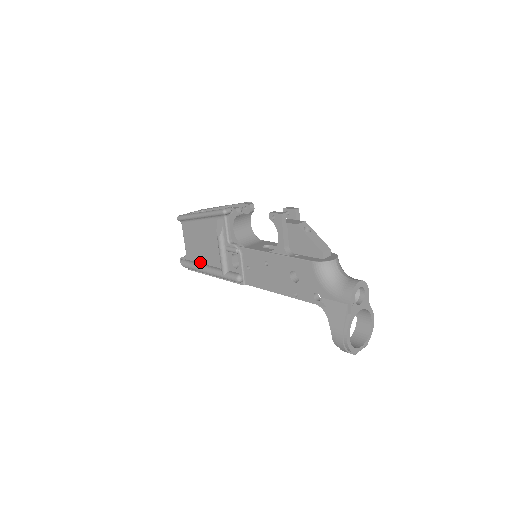
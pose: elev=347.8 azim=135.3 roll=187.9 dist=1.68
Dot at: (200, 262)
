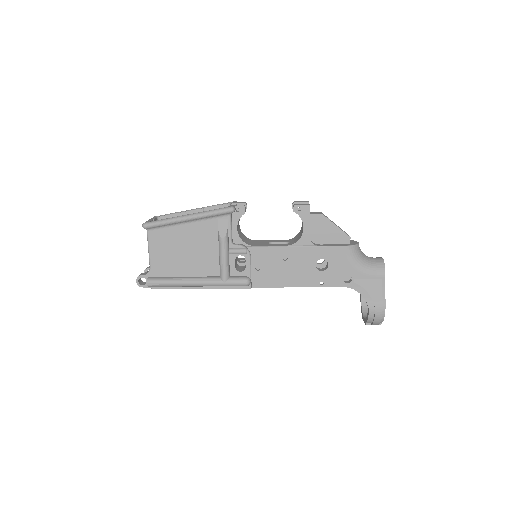
Dot at: (177, 275)
